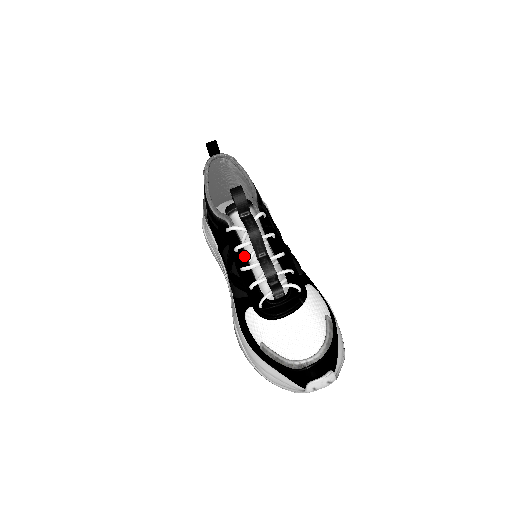
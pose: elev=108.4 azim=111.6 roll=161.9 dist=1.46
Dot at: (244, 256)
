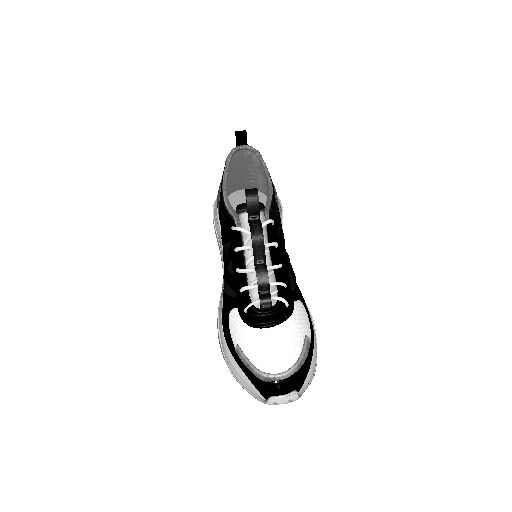
Dot at: (242, 258)
